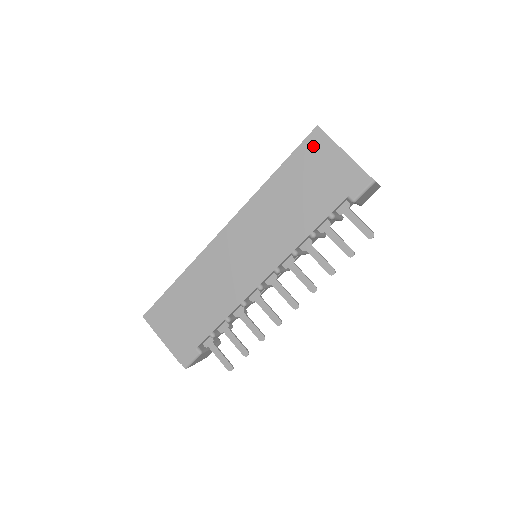
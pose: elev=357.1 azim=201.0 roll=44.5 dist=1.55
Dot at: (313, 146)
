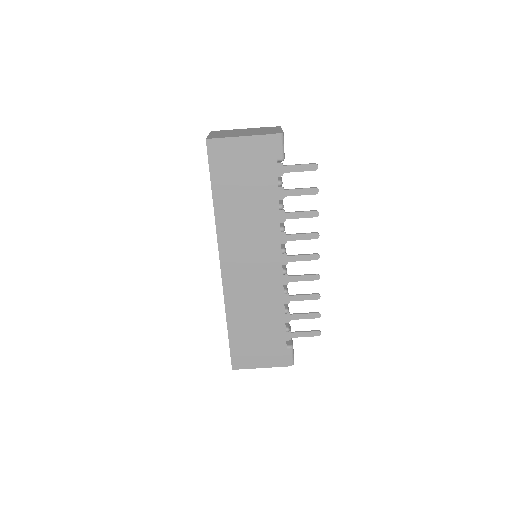
Dot at: (218, 155)
